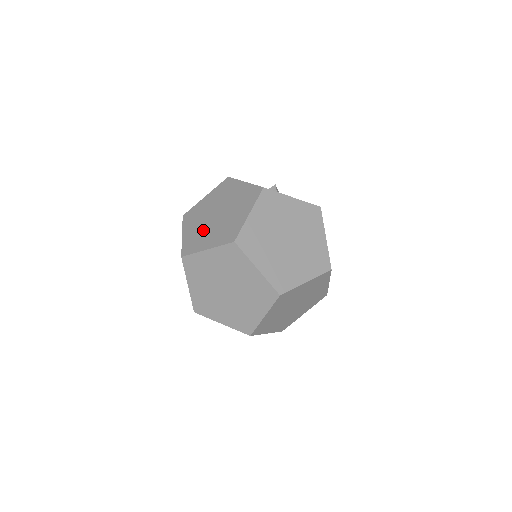
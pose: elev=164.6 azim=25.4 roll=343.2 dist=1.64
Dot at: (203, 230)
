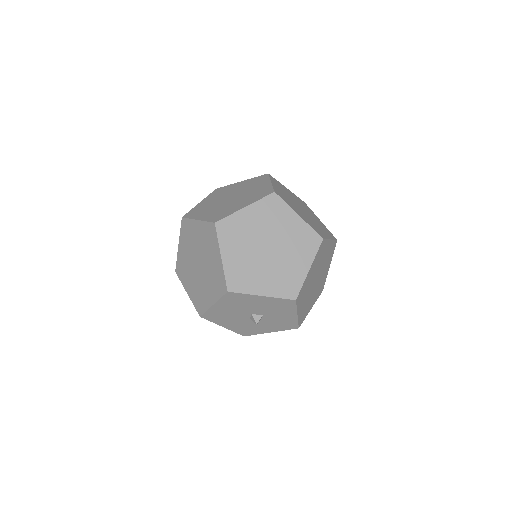
Dot at: (224, 206)
